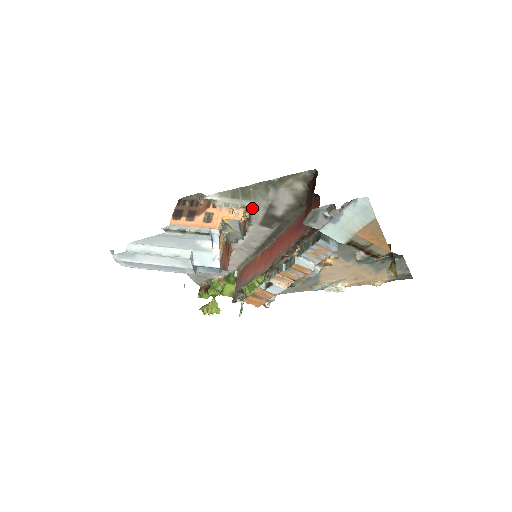
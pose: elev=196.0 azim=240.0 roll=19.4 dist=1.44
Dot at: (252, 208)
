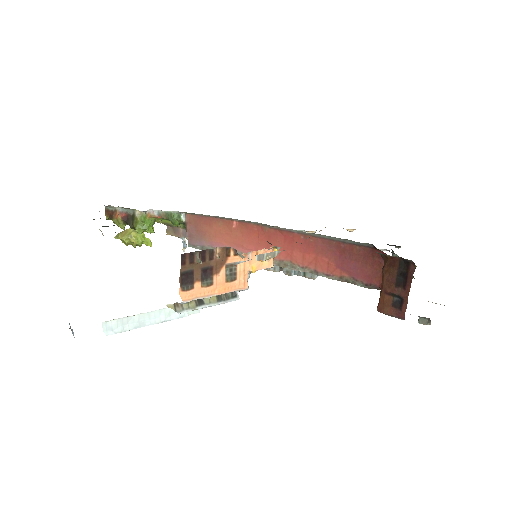
Dot at: occluded
